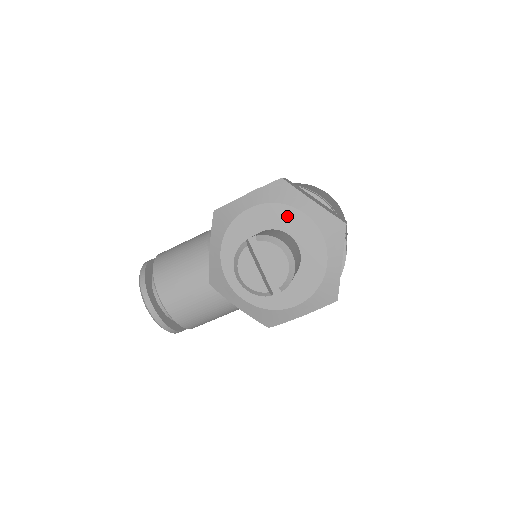
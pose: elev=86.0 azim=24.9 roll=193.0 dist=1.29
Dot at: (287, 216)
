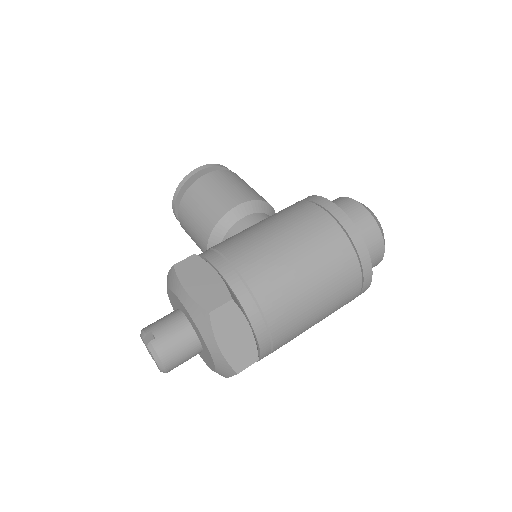
Dot at: (199, 334)
